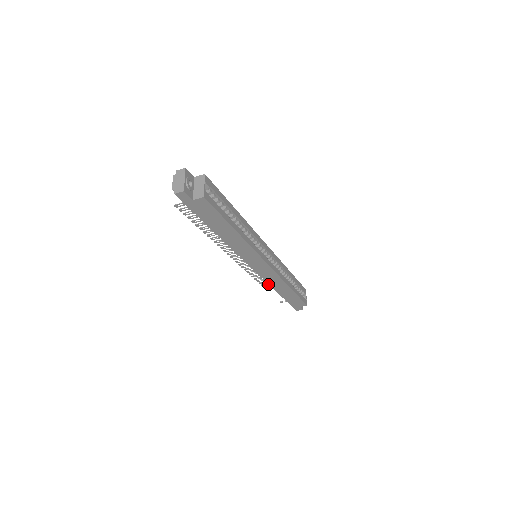
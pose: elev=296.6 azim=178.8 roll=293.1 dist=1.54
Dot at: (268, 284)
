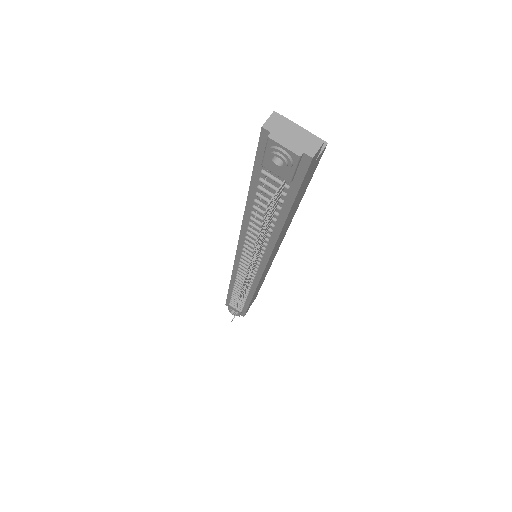
Dot at: (242, 298)
